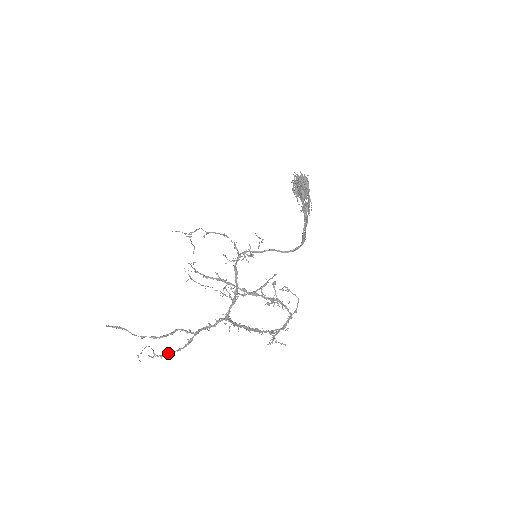
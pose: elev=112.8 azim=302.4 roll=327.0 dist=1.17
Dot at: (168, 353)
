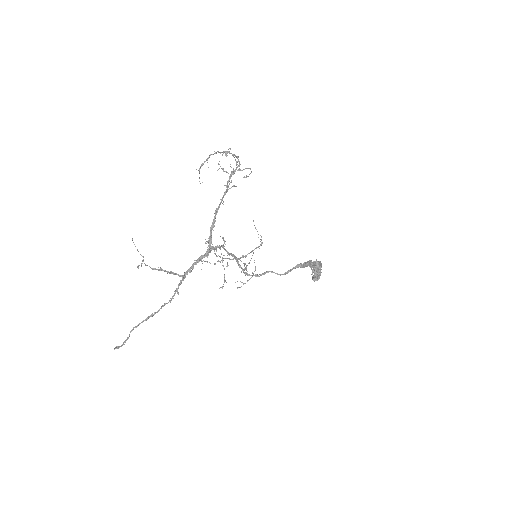
Dot at: (151, 268)
